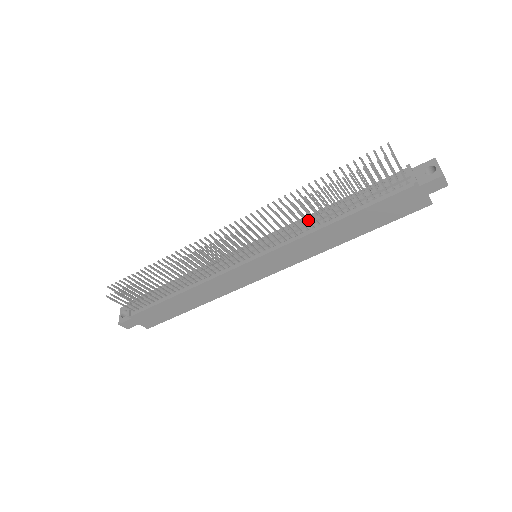
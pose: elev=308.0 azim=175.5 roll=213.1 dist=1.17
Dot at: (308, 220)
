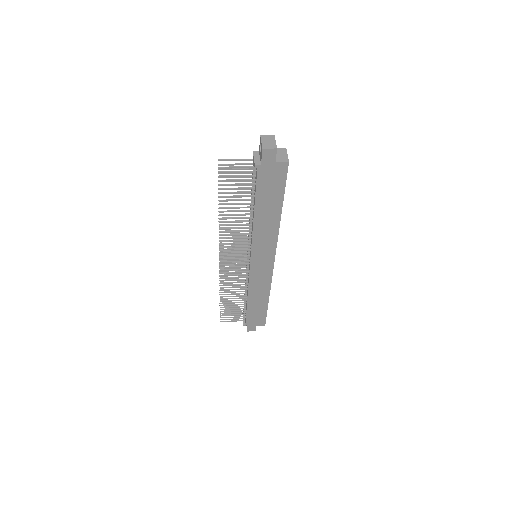
Dot at: (243, 224)
